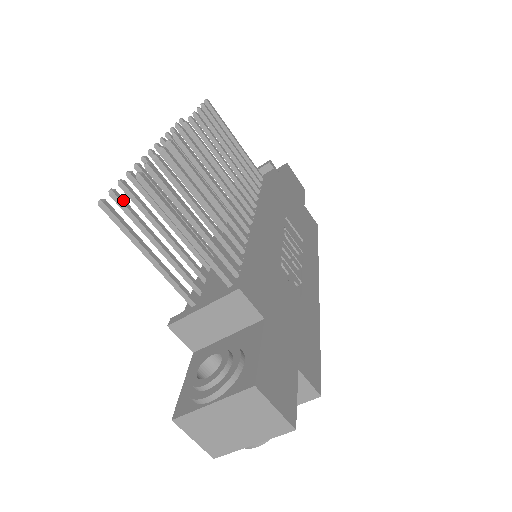
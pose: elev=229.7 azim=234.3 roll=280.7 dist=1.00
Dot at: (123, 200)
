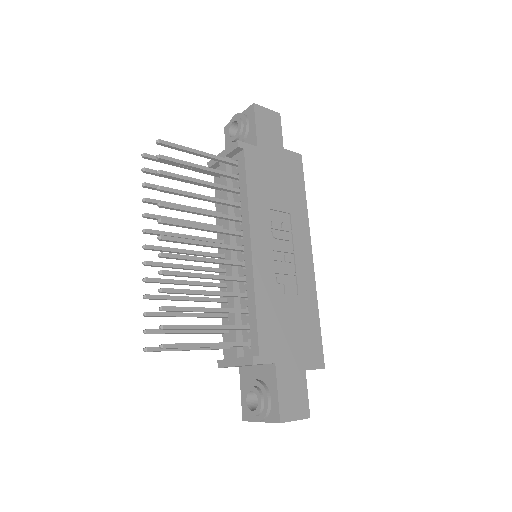
Dot at: (155, 331)
